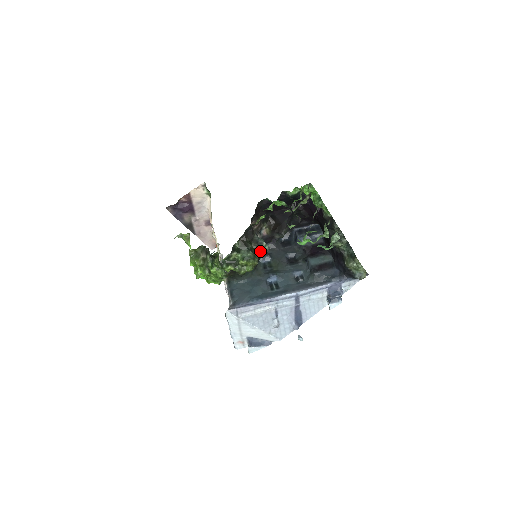
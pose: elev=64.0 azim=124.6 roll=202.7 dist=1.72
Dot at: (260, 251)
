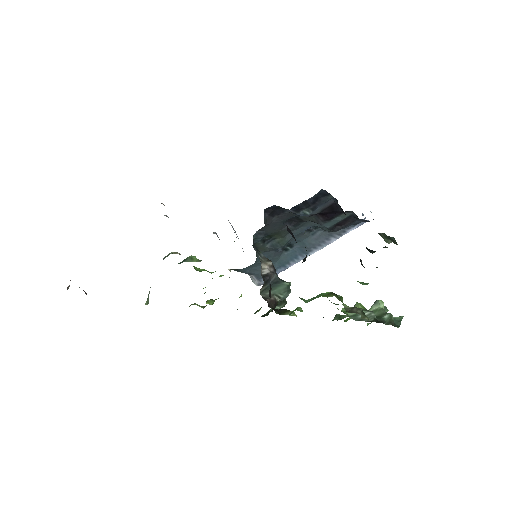
Dot at: occluded
